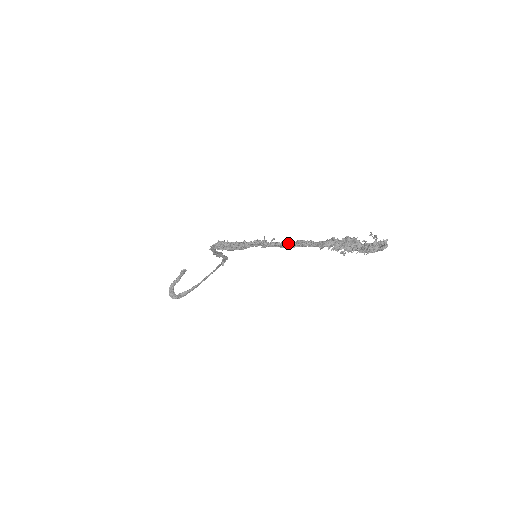
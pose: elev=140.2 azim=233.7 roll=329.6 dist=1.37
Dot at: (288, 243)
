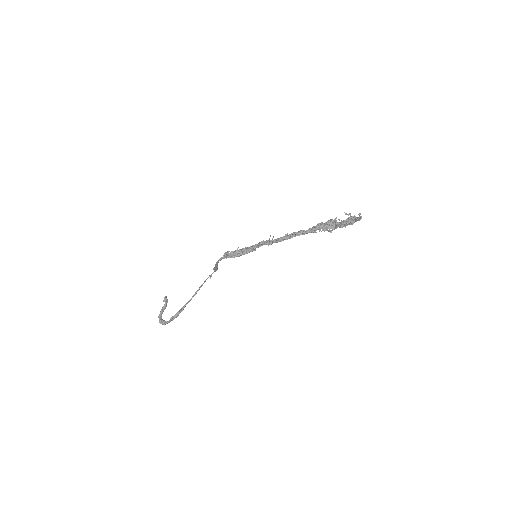
Dot at: (287, 236)
